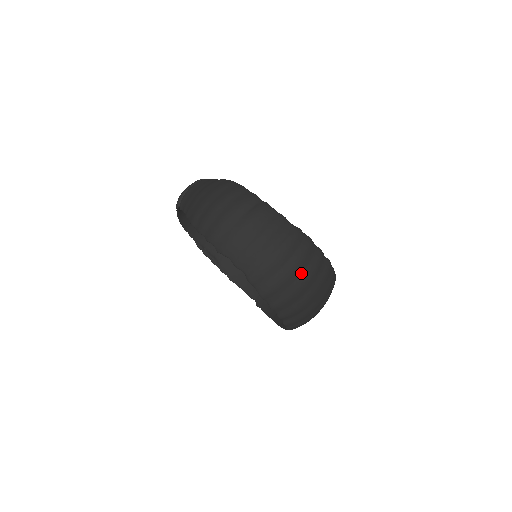
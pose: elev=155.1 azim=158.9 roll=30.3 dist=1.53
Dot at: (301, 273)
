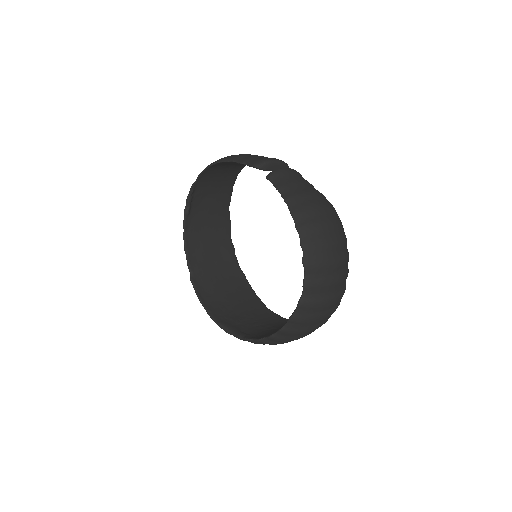
Dot at: (322, 321)
